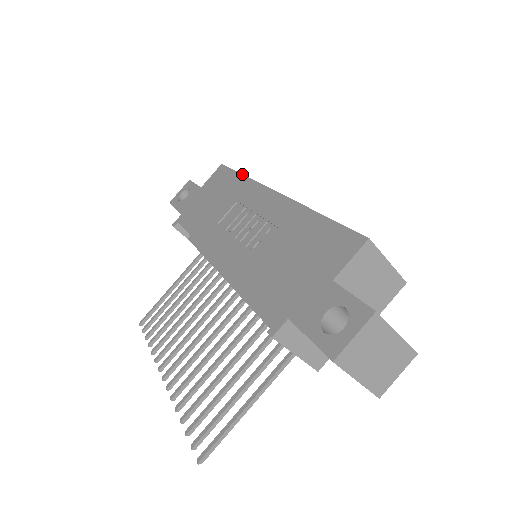
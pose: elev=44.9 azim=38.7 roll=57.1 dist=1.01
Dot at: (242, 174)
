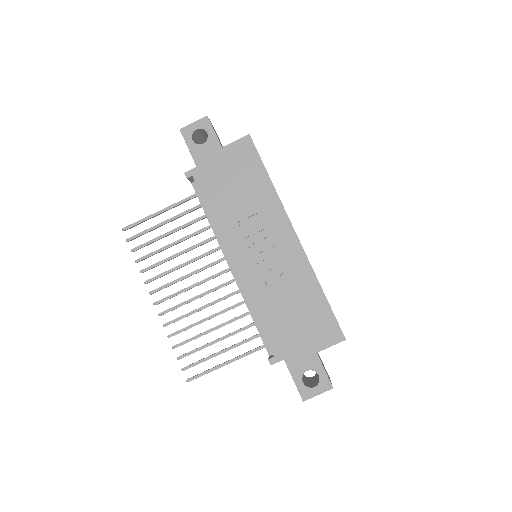
Dot at: (270, 179)
